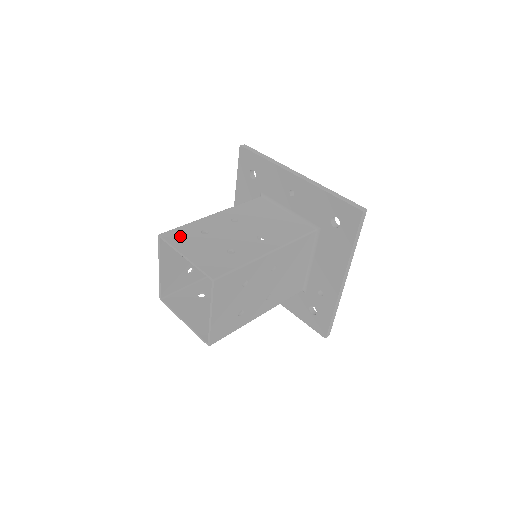
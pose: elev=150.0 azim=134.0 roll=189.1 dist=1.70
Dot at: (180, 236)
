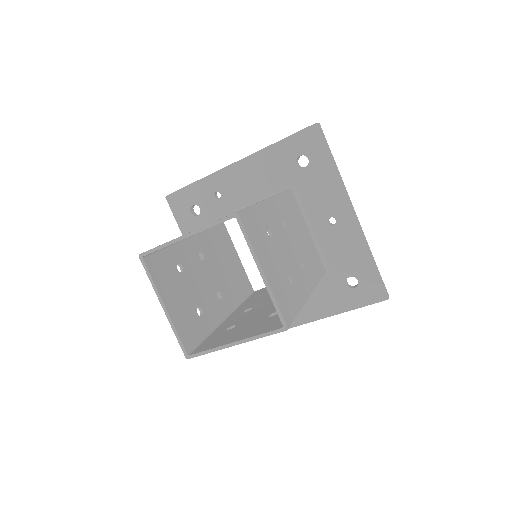
Dot at: (255, 229)
